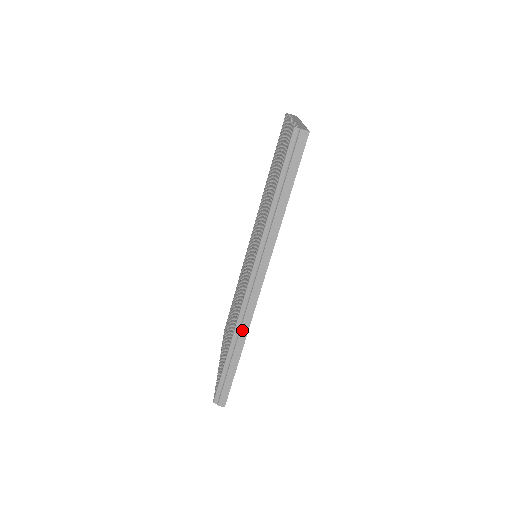
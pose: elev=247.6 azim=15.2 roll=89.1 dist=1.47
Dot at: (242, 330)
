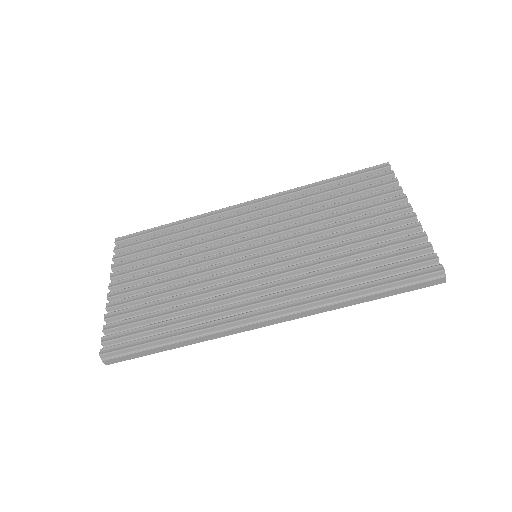
Dot at: (209, 336)
